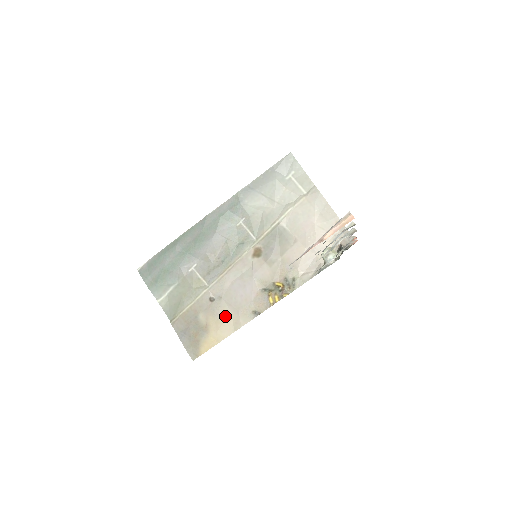
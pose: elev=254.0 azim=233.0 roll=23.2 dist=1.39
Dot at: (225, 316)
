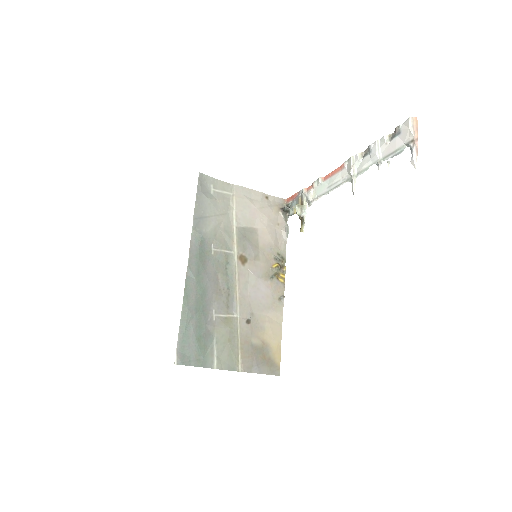
Dot at: (267, 322)
